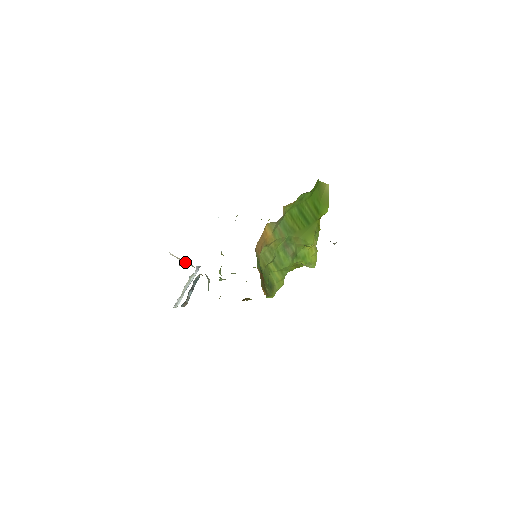
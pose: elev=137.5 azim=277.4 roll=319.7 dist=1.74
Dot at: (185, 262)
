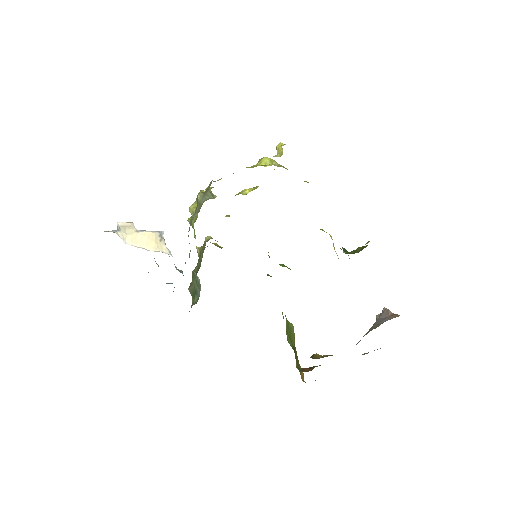
Dot at: (150, 246)
